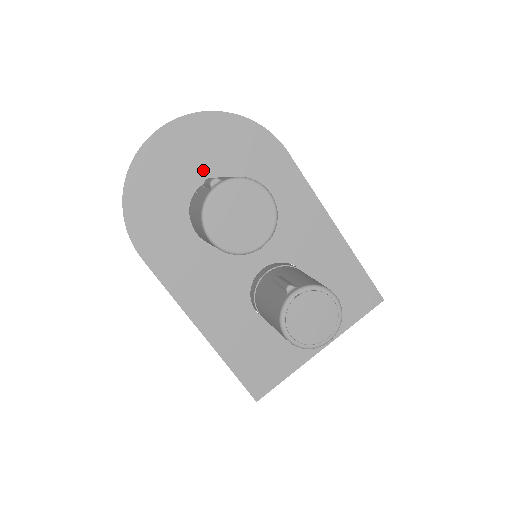
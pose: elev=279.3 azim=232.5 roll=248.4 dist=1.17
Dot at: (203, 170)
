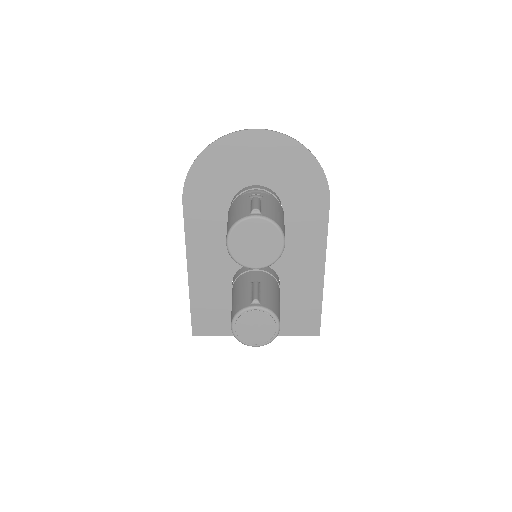
Dot at: (264, 176)
